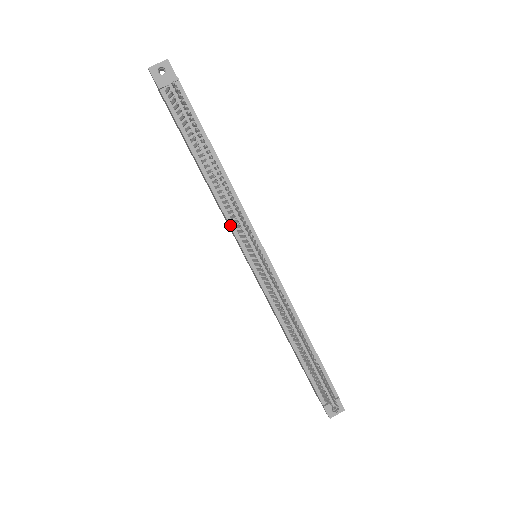
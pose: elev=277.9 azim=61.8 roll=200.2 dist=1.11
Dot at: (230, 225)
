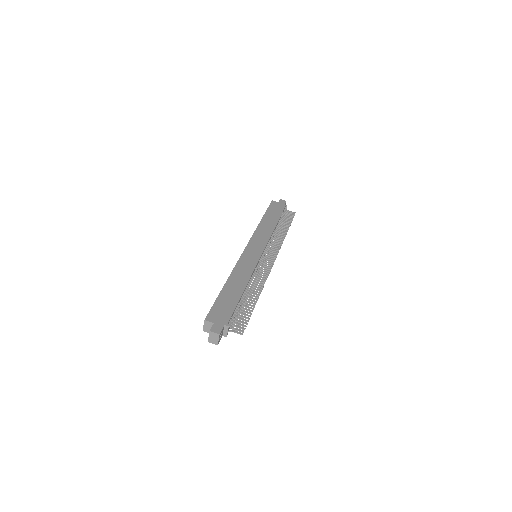
Dot at: occluded
